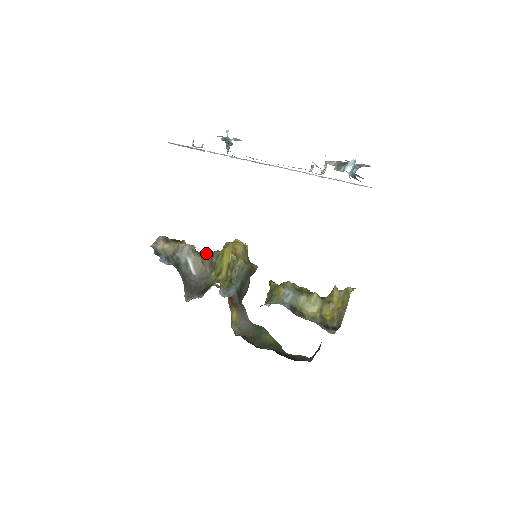
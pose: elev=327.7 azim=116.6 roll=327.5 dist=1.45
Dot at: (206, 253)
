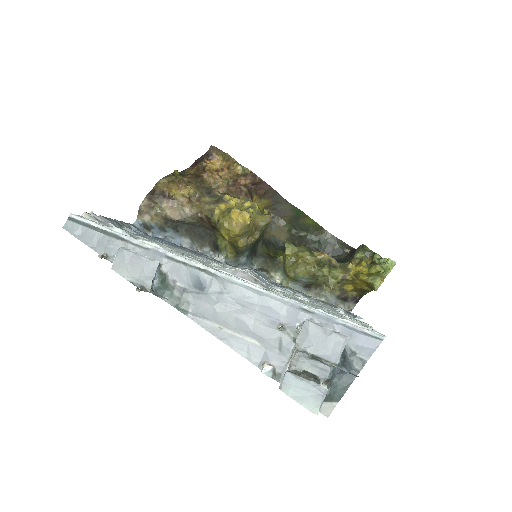
Dot at: (202, 216)
